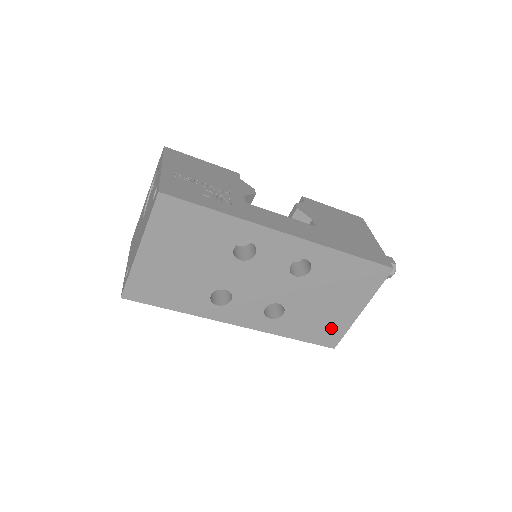
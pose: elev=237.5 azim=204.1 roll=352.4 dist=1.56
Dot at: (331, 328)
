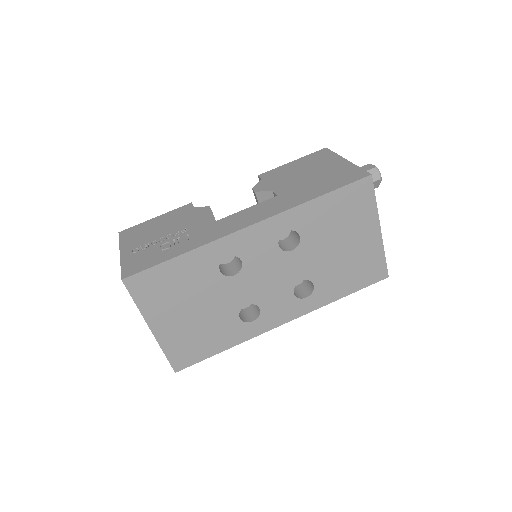
Dot at: (367, 264)
